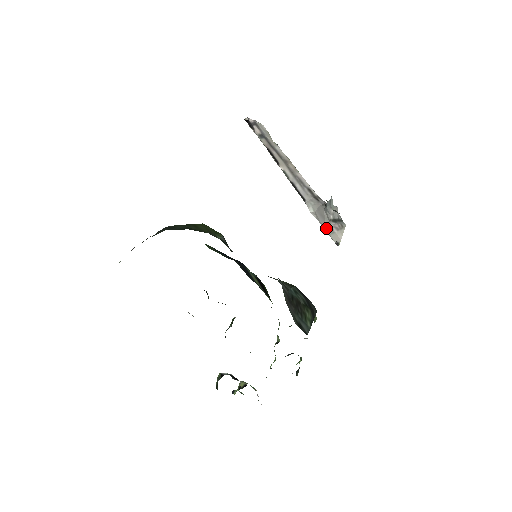
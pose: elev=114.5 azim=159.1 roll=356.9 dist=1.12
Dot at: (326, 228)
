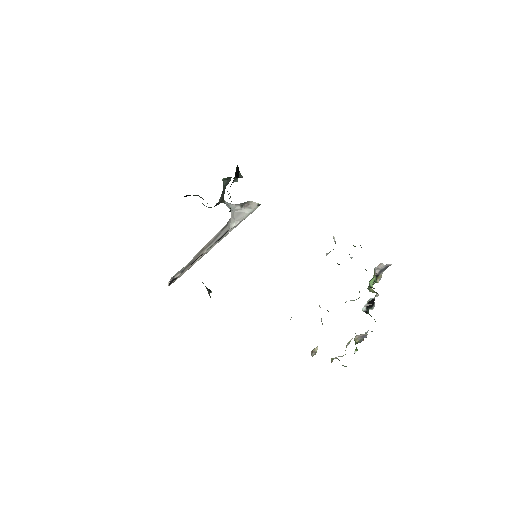
Dot at: (247, 212)
